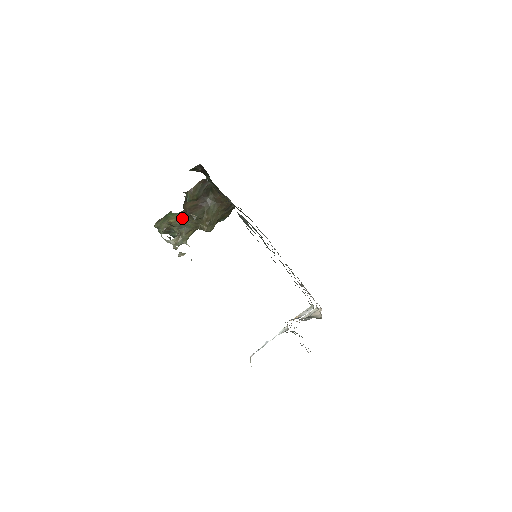
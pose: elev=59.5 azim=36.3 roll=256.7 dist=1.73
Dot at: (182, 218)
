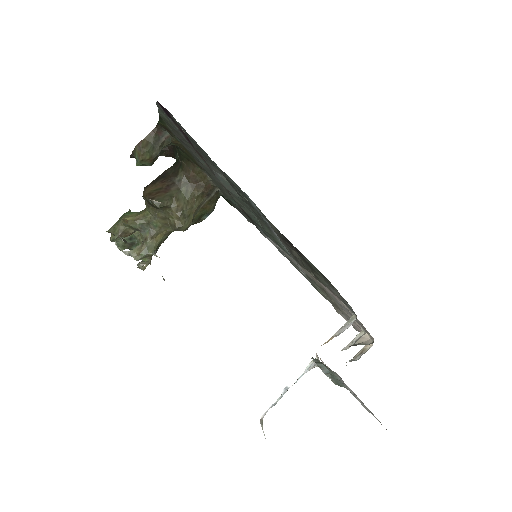
Dot at: (144, 214)
